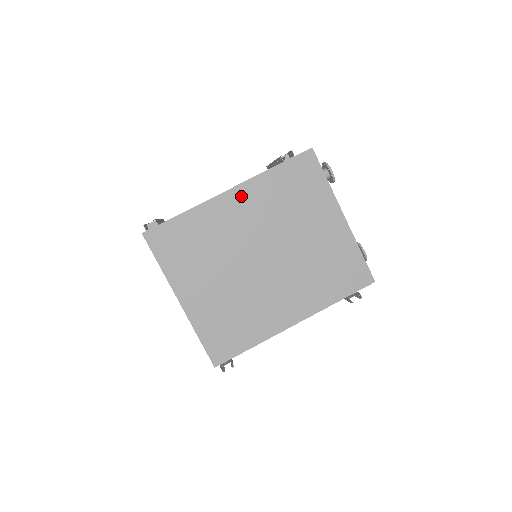
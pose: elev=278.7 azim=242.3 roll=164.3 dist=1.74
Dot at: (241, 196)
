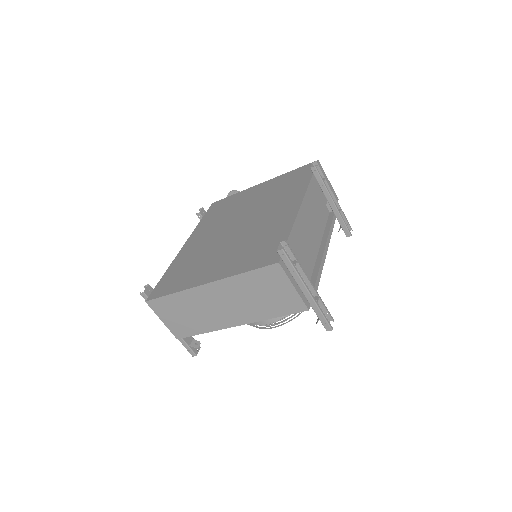
Dot at: (194, 239)
